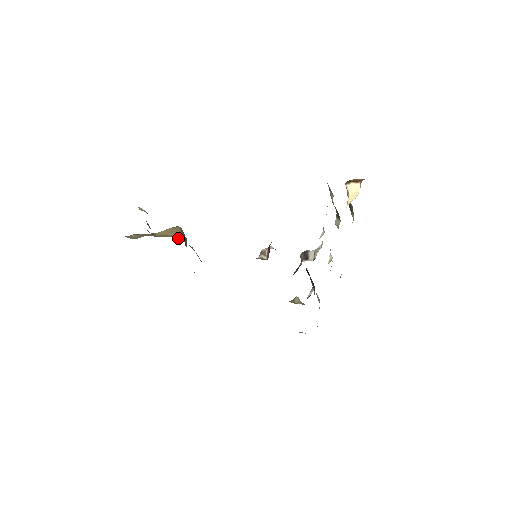
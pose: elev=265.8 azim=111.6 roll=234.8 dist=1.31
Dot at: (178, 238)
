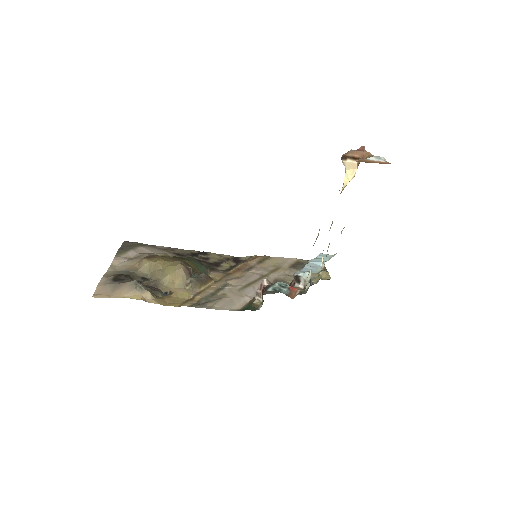
Dot at: (184, 288)
